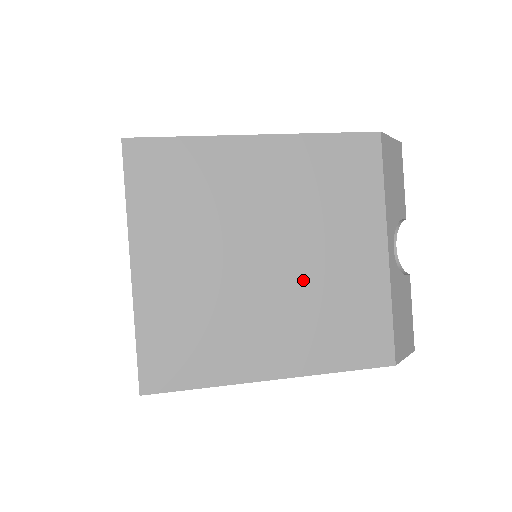
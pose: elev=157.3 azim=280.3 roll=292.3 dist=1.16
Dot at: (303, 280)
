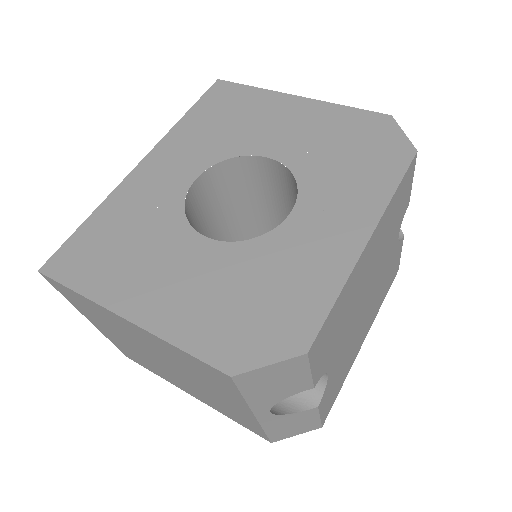
Dot at: (194, 385)
